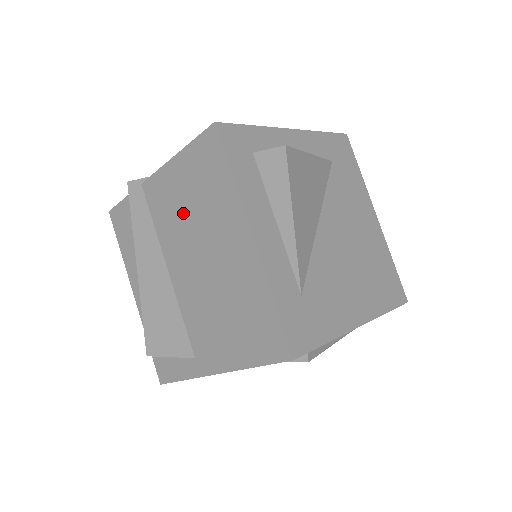
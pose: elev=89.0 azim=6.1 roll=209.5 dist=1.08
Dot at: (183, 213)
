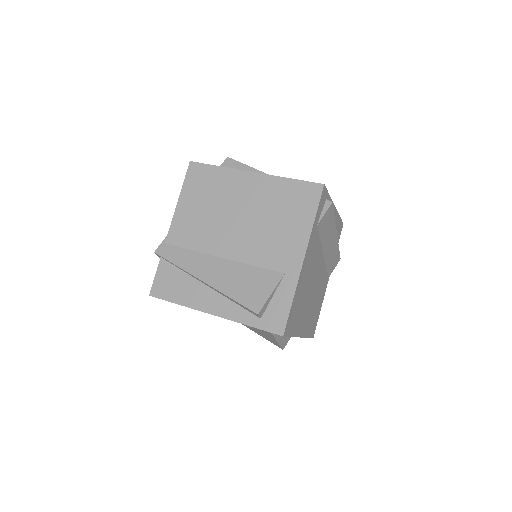
Dot at: (206, 217)
